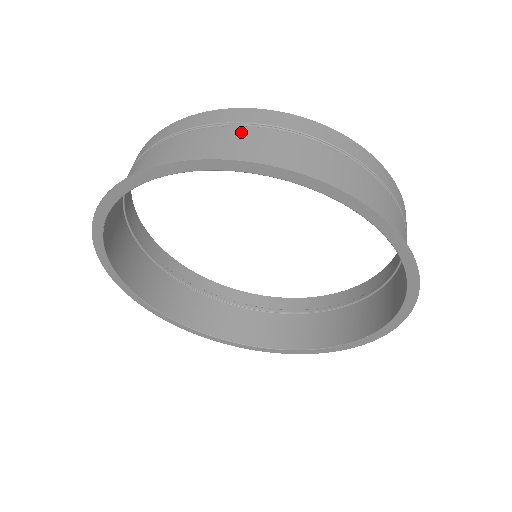
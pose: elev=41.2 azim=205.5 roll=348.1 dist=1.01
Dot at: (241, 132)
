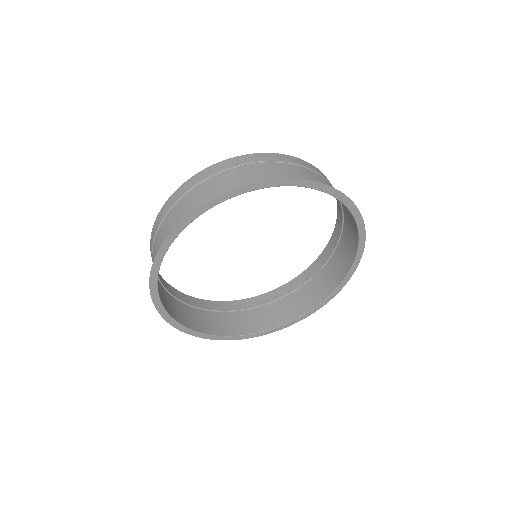
Dot at: (304, 170)
